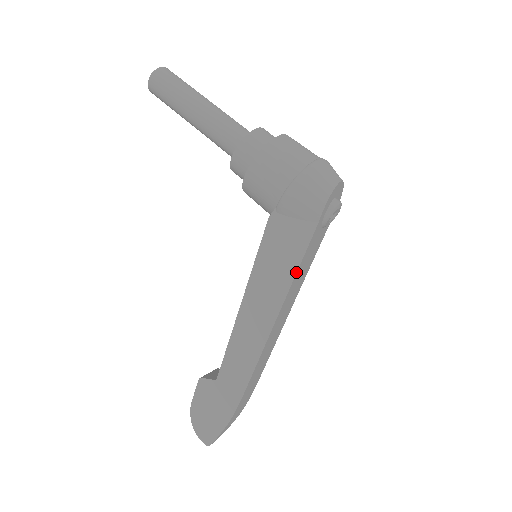
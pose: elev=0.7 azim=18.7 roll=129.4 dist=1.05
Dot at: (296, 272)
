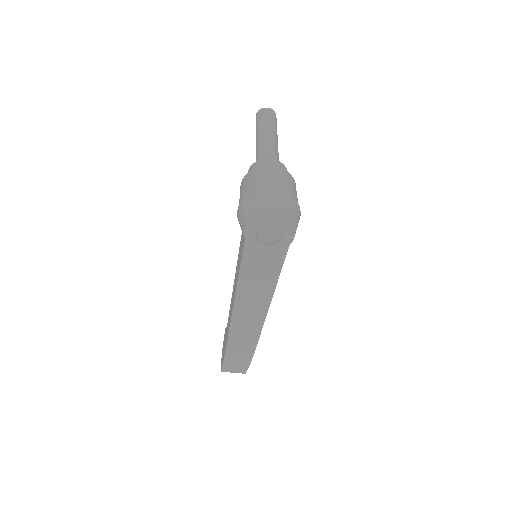
Dot at: (239, 273)
